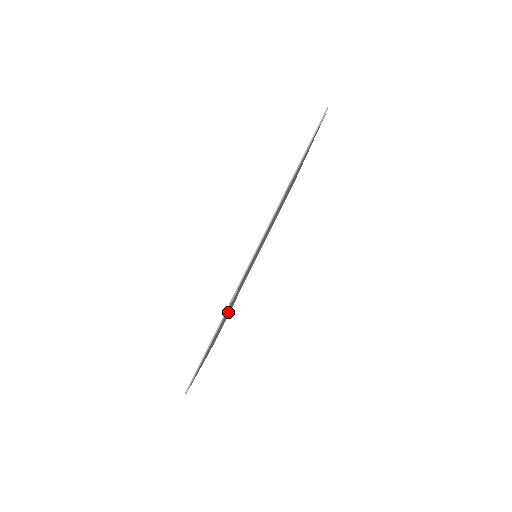
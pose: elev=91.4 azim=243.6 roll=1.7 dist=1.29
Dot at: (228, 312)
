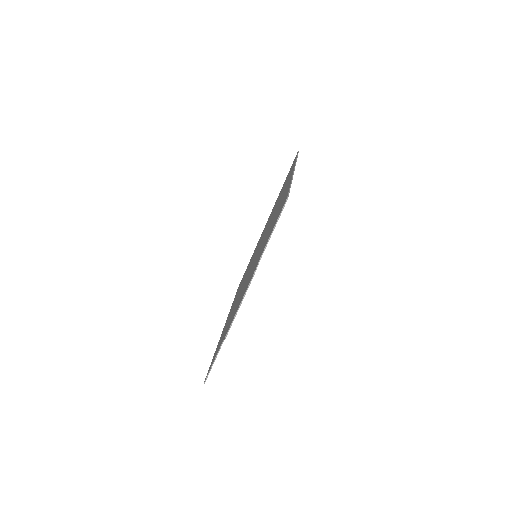
Dot at: occluded
